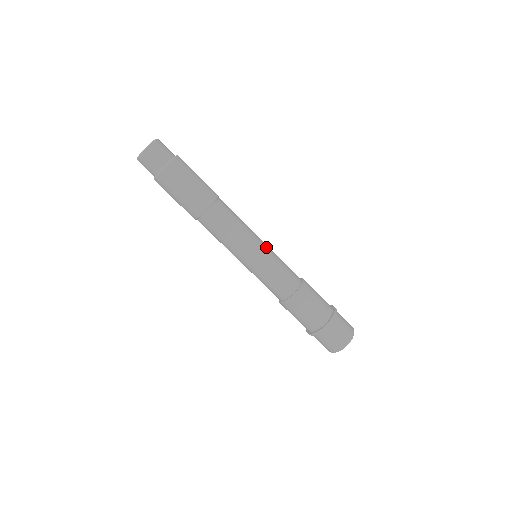
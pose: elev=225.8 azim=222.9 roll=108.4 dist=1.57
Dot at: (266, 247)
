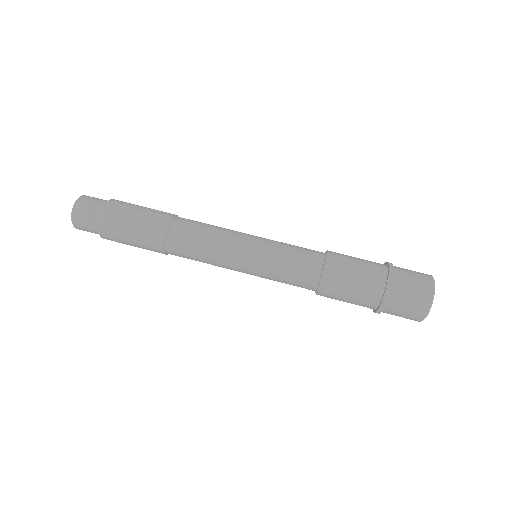
Dot at: (259, 237)
